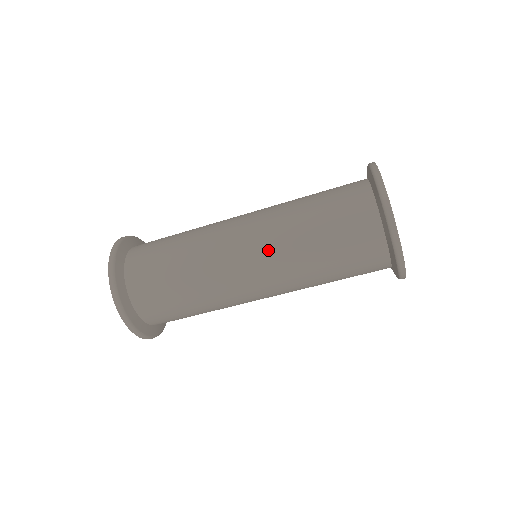
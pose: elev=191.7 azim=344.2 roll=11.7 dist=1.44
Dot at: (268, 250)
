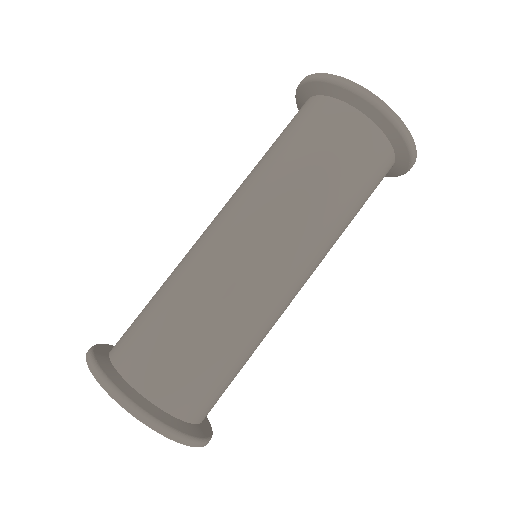
Dot at: (258, 211)
